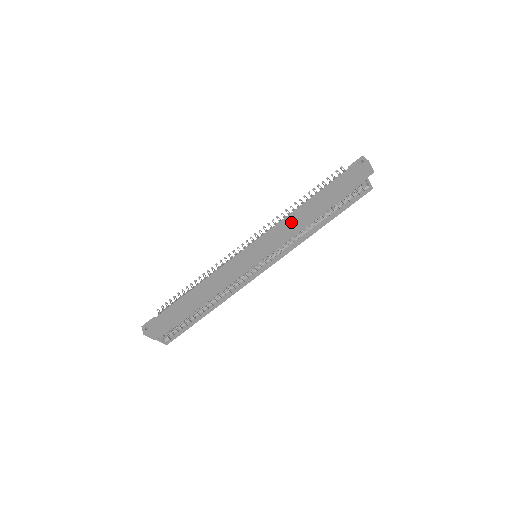
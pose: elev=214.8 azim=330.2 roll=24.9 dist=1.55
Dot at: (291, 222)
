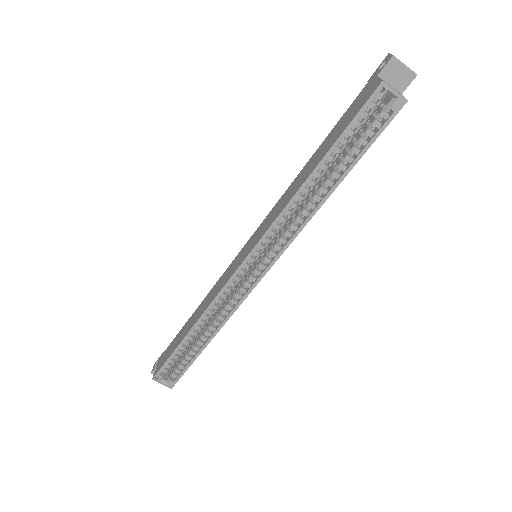
Dot at: (287, 194)
